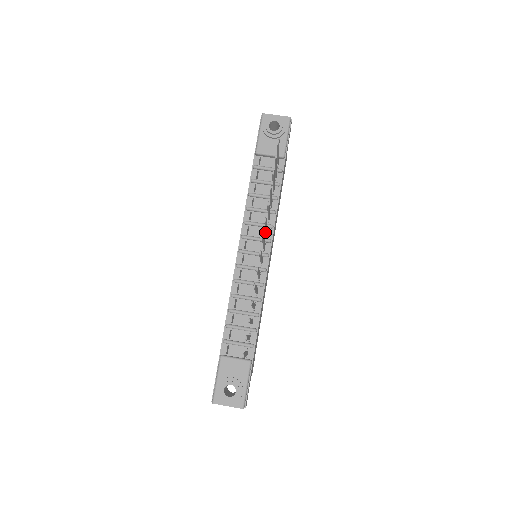
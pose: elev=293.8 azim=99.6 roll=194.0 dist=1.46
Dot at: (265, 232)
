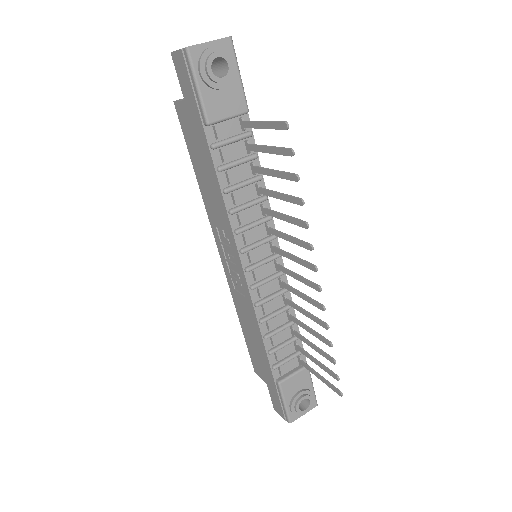
Dot at: occluded
